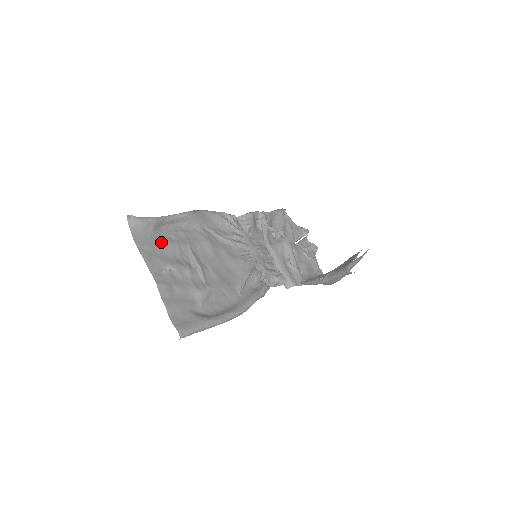
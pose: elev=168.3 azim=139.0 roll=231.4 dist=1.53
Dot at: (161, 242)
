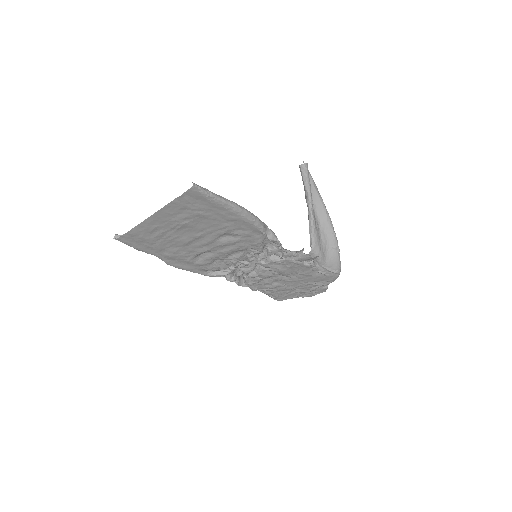
Dot at: (154, 242)
